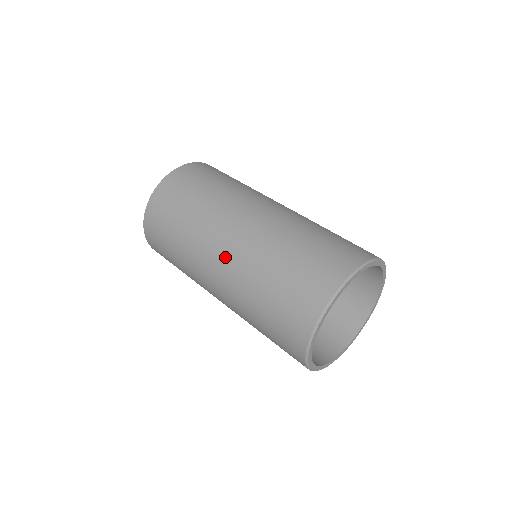
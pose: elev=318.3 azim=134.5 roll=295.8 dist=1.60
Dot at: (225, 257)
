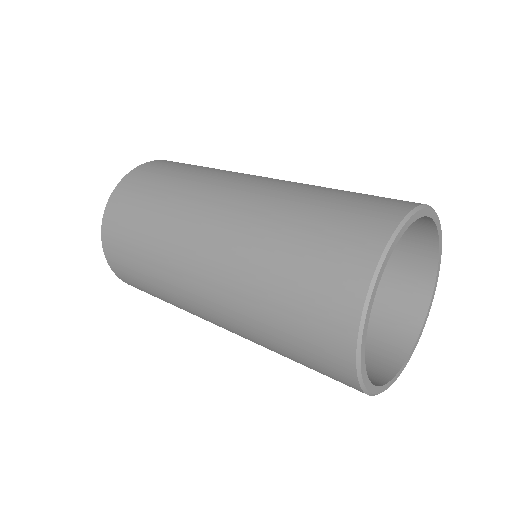
Dot at: (250, 187)
